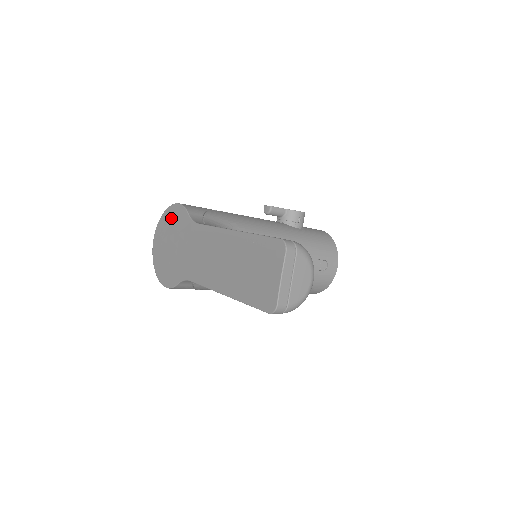
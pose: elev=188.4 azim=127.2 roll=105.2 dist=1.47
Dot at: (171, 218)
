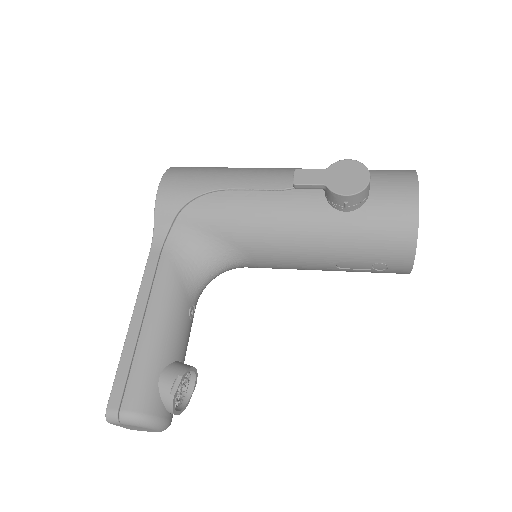
Dot at: occluded
